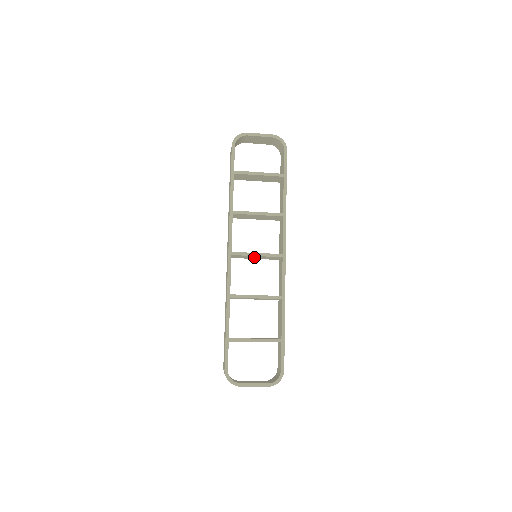
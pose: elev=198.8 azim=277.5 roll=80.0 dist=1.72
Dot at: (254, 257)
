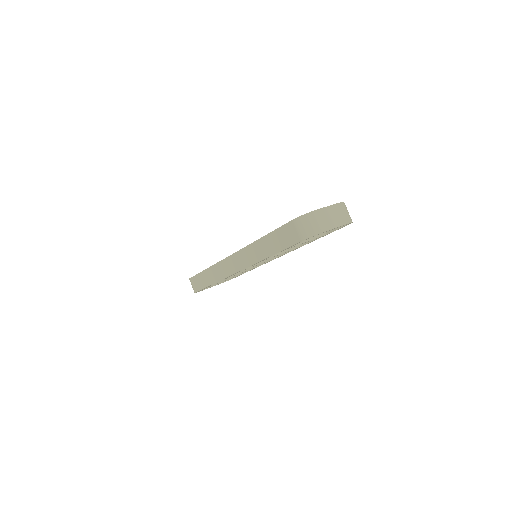
Dot at: occluded
